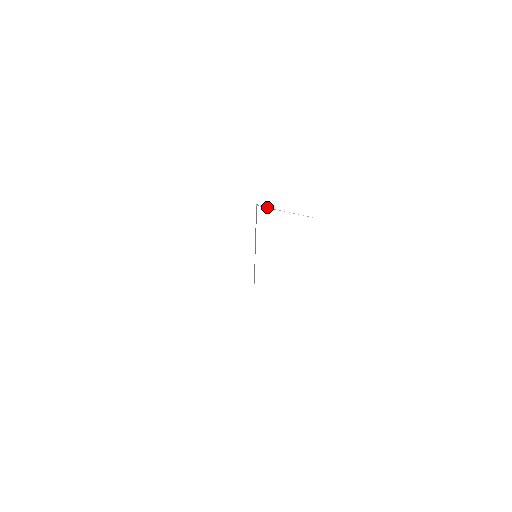
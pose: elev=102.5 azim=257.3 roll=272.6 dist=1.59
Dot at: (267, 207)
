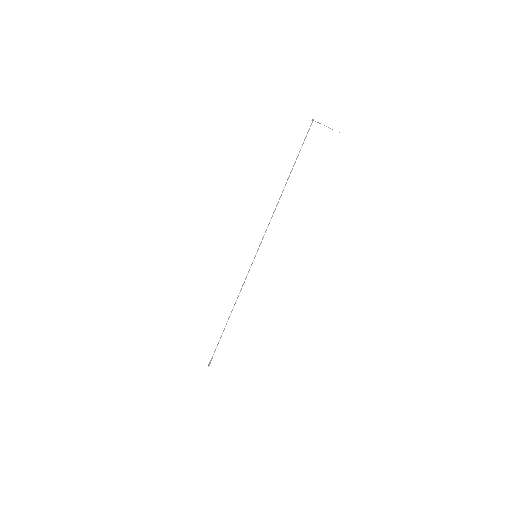
Dot at: (318, 122)
